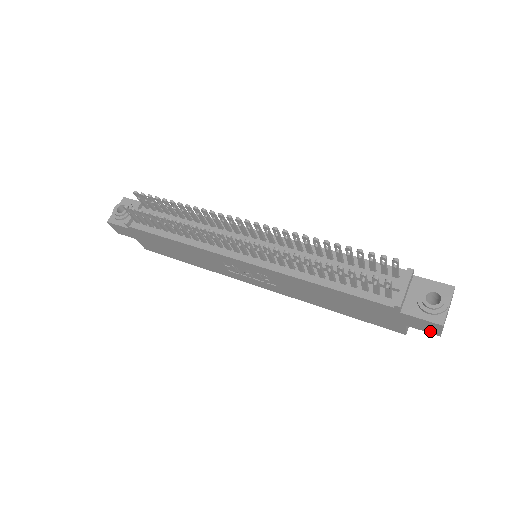
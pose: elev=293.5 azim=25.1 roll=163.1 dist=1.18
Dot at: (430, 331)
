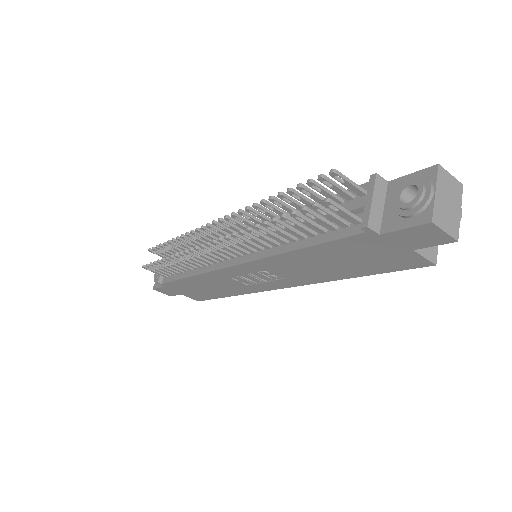
Dot at: (439, 241)
